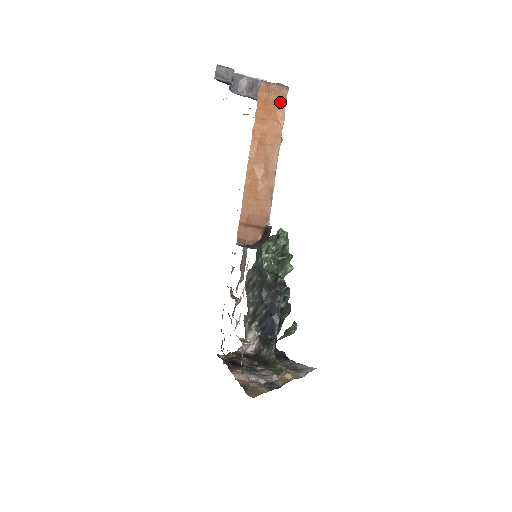
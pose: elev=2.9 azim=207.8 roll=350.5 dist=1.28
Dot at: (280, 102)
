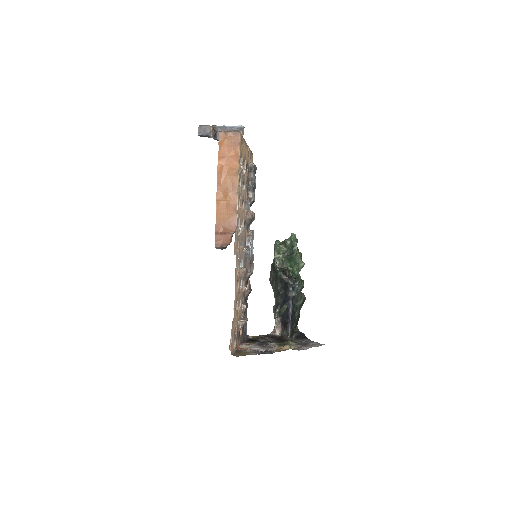
Dot at: (235, 143)
